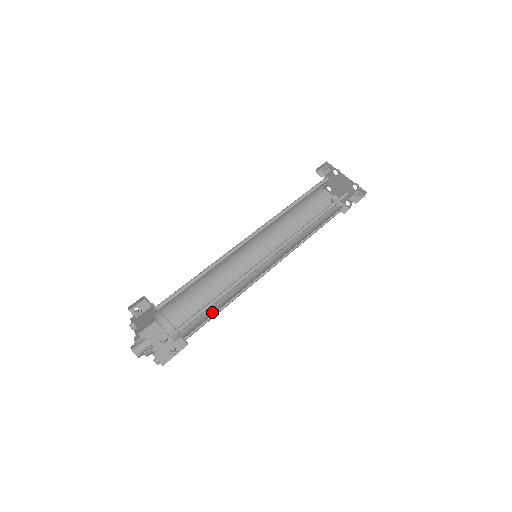
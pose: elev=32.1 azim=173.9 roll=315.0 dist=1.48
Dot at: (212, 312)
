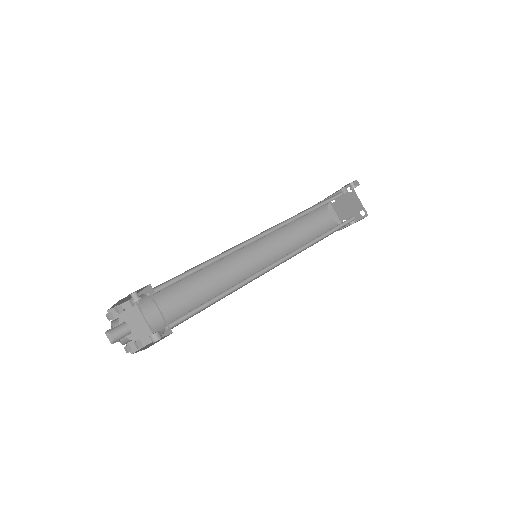
Dot at: occluded
